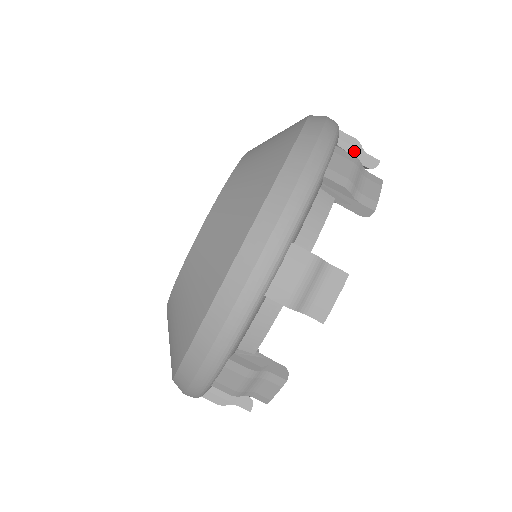
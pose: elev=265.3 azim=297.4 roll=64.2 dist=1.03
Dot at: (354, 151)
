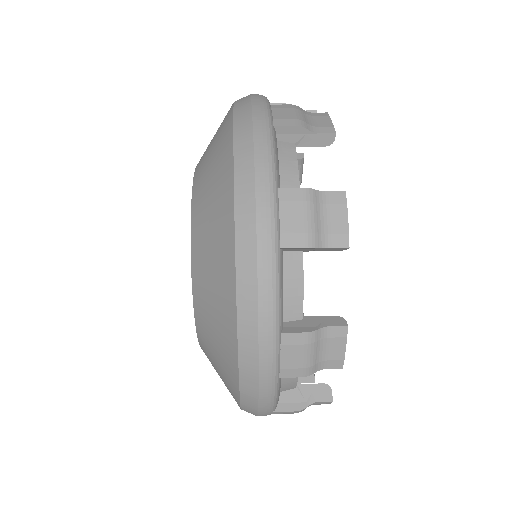
Dot at: occluded
